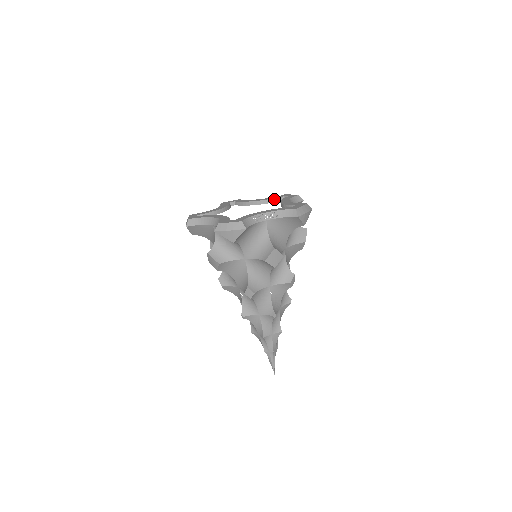
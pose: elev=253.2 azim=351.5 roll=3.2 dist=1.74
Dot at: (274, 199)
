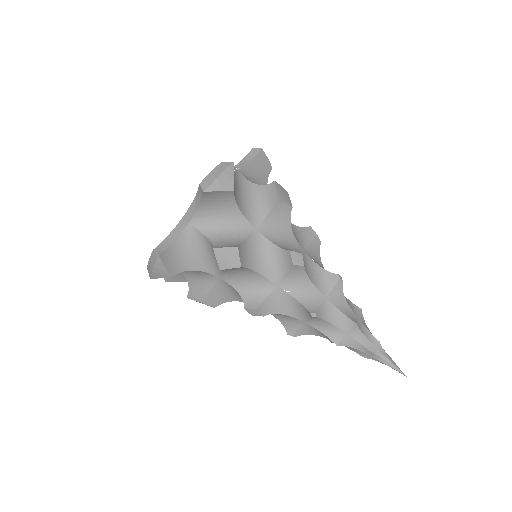
Dot at: occluded
